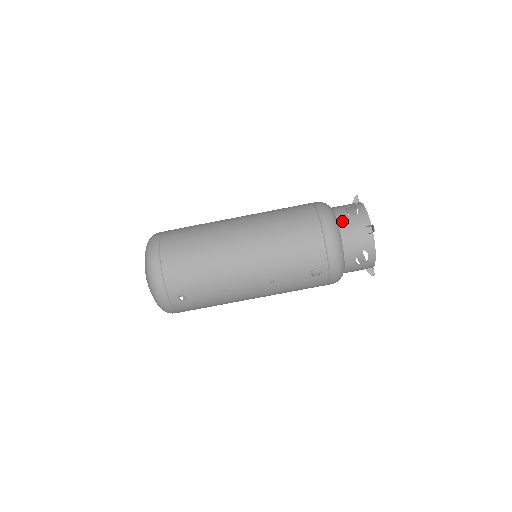
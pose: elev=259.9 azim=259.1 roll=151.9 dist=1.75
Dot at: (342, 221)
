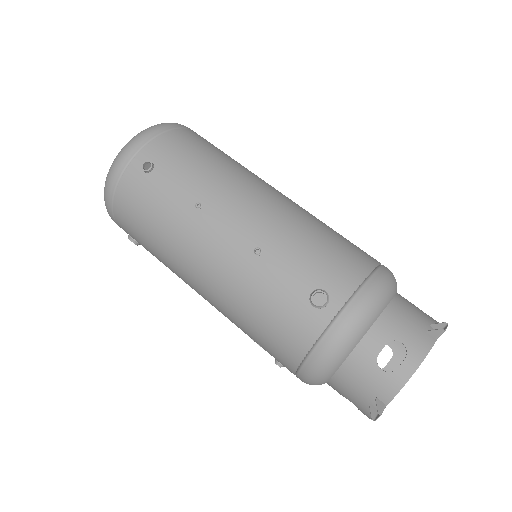
Dot at: (403, 298)
